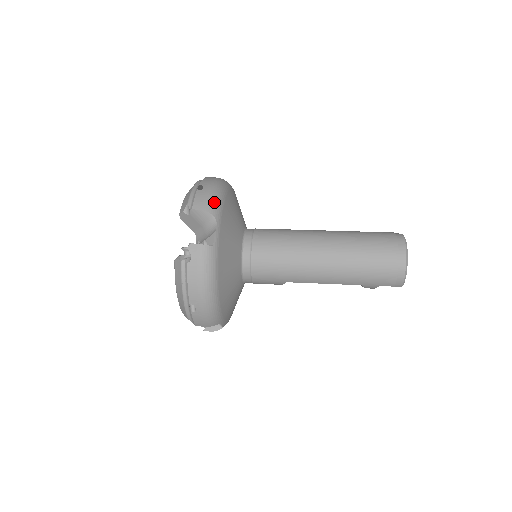
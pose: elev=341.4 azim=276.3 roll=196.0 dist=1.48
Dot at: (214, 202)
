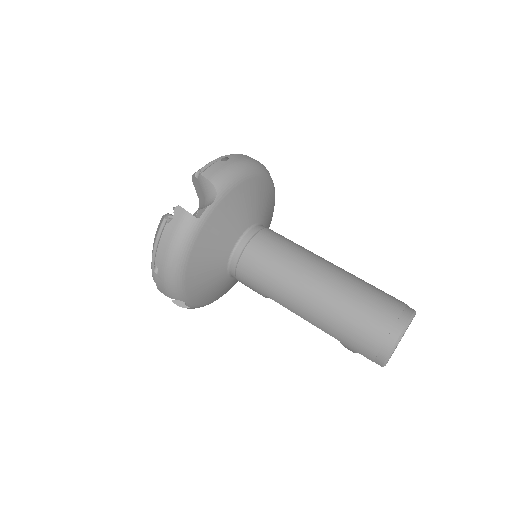
Dot at: (226, 178)
